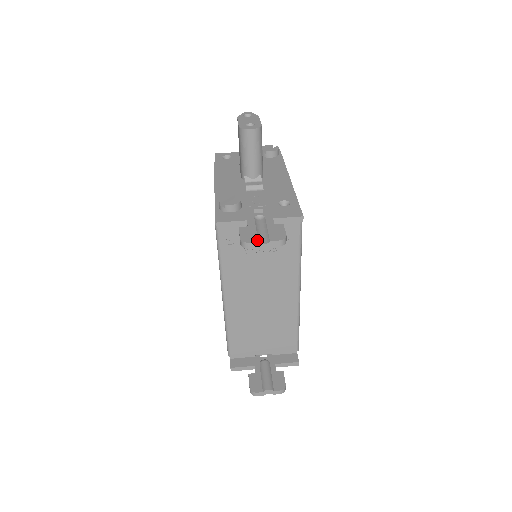
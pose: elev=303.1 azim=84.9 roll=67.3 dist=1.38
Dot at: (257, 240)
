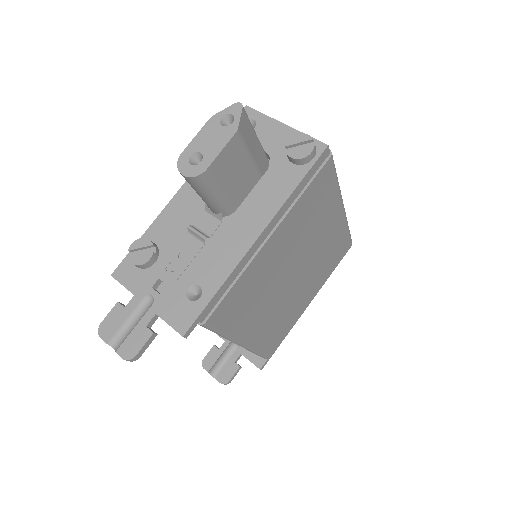
Dot at: (108, 340)
